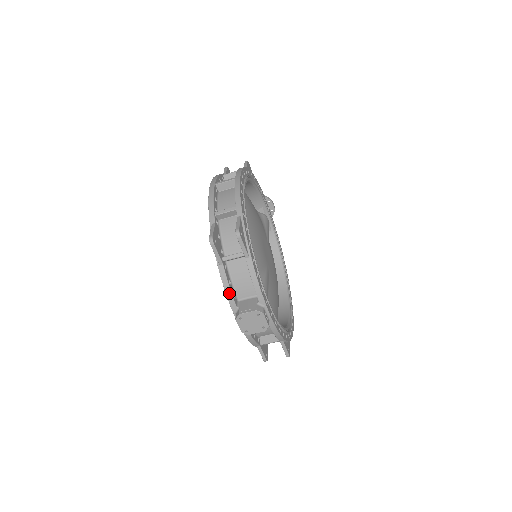
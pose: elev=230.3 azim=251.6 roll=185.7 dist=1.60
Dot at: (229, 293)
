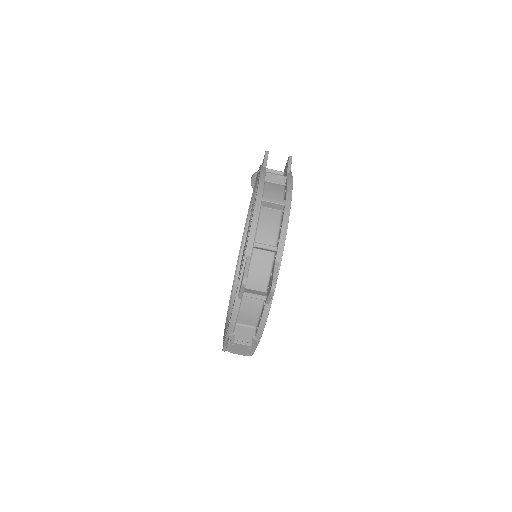
Dot at: (233, 322)
